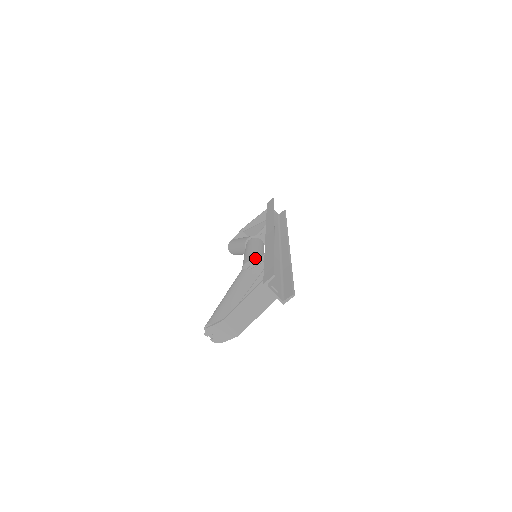
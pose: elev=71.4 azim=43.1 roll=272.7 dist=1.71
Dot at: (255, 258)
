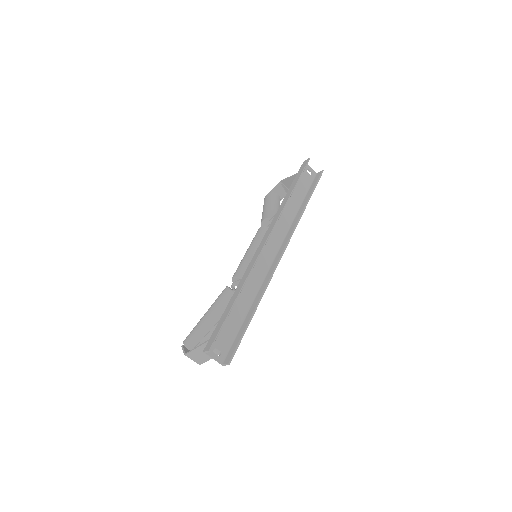
Dot at: (244, 272)
